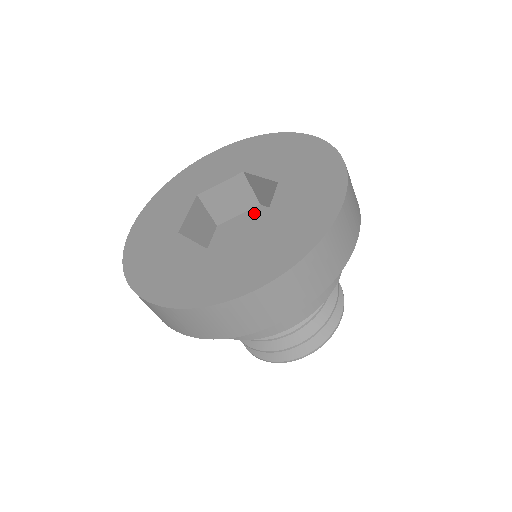
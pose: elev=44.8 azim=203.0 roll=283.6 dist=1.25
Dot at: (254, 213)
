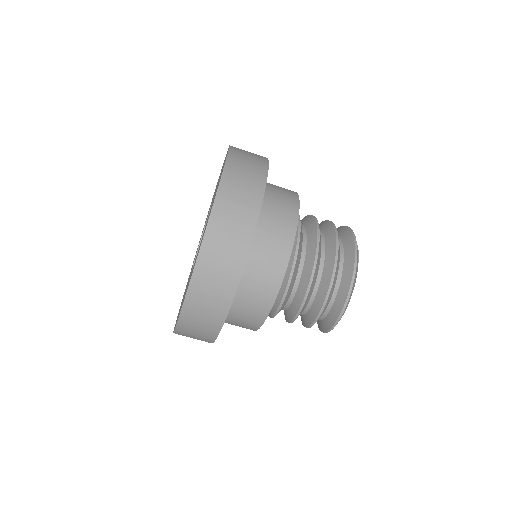
Dot at: occluded
